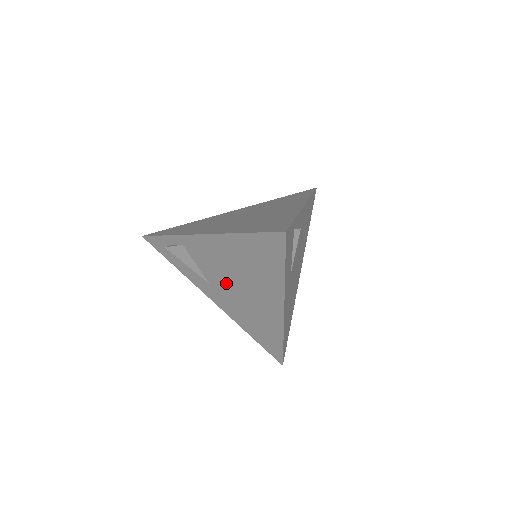
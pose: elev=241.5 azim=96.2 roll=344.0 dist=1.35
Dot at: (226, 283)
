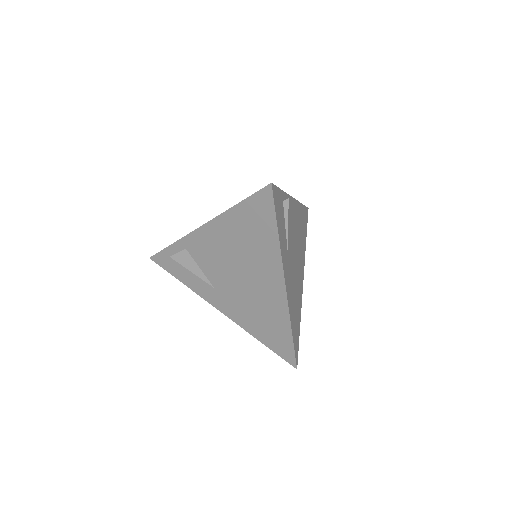
Dot at: (229, 278)
